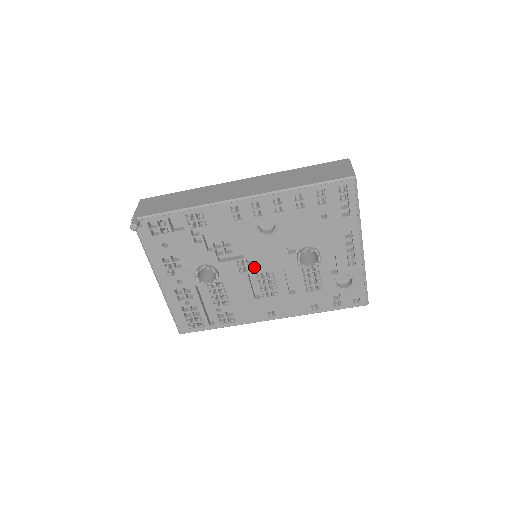
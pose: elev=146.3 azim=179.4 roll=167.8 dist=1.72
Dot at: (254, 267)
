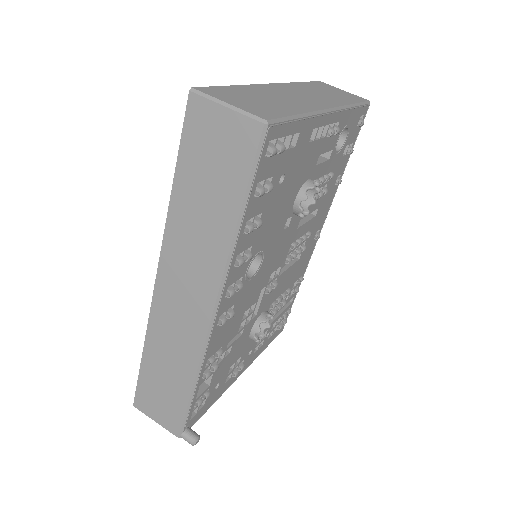
Dot at: occluded
